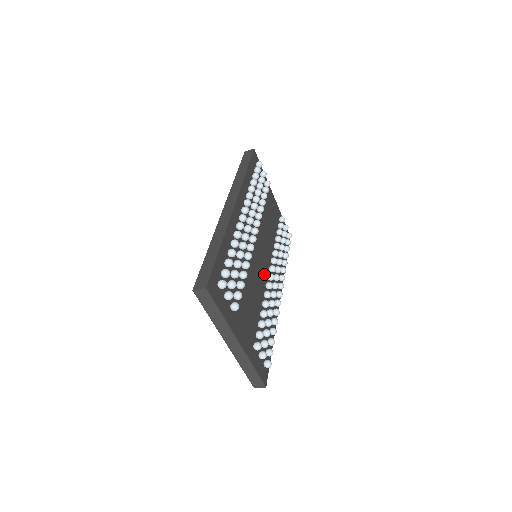
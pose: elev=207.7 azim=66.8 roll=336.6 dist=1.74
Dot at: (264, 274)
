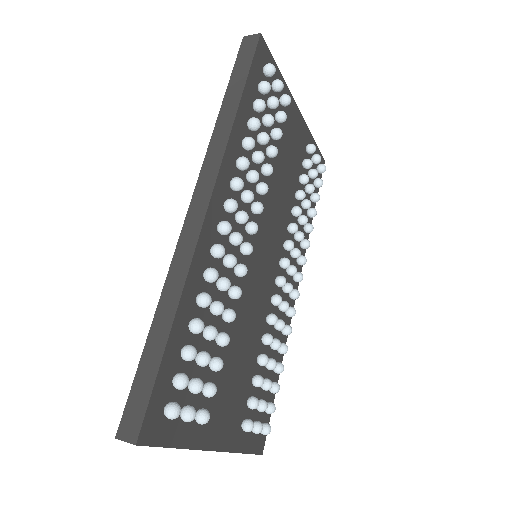
Dot at: (269, 281)
